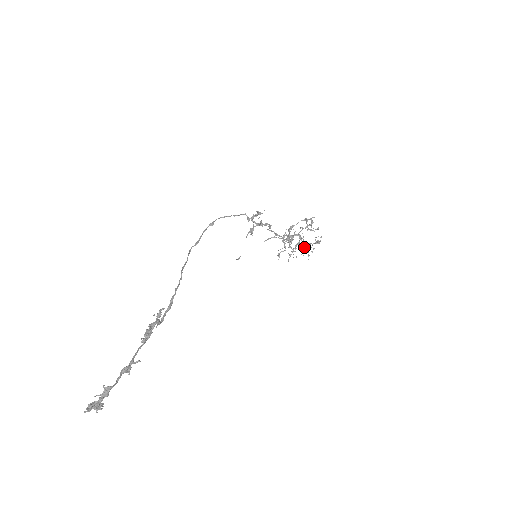
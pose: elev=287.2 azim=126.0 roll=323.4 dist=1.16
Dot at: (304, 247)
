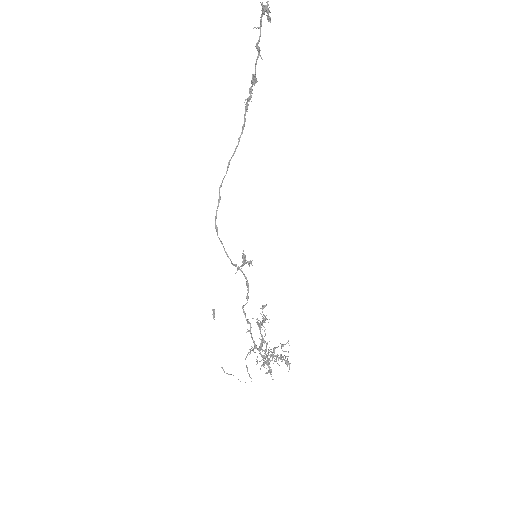
Dot at: (278, 346)
